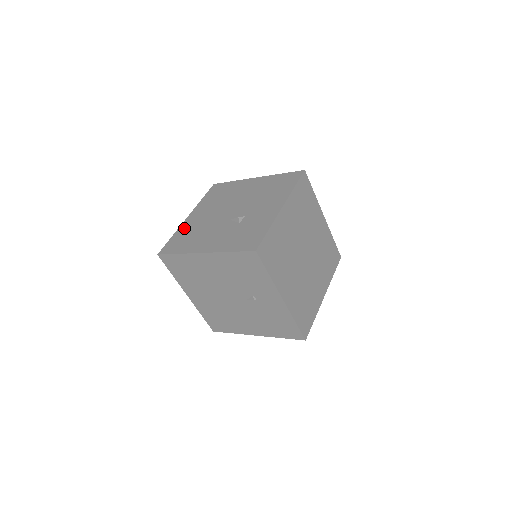
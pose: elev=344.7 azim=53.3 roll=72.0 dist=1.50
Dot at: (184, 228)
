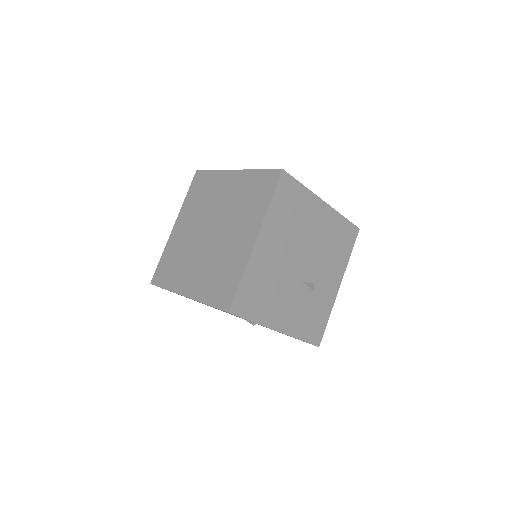
Dot at: (256, 268)
